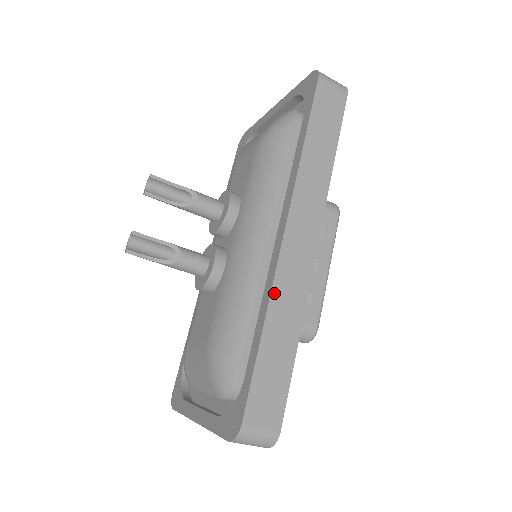
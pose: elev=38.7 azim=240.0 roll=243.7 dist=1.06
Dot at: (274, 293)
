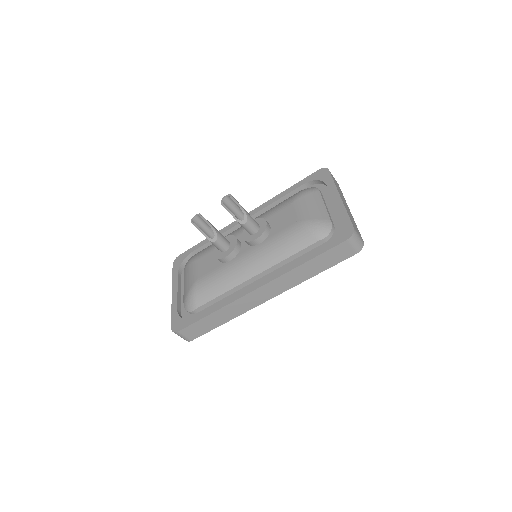
Dot at: (230, 305)
